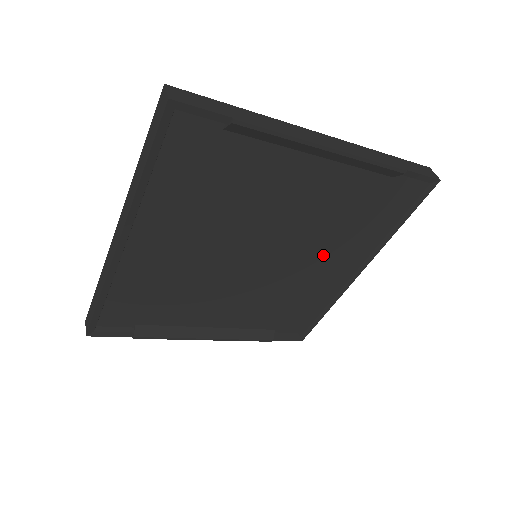
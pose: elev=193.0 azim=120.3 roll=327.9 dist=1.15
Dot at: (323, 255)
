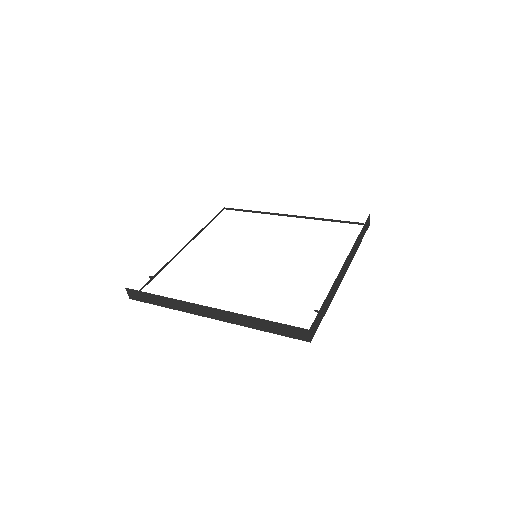
Dot at: occluded
